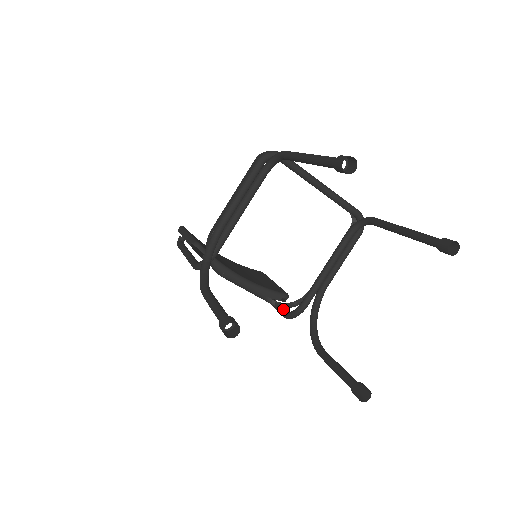
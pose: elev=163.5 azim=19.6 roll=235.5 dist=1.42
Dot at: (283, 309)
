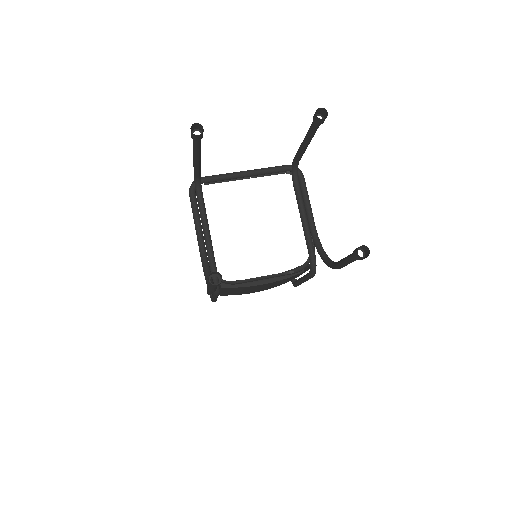
Dot at: (308, 273)
